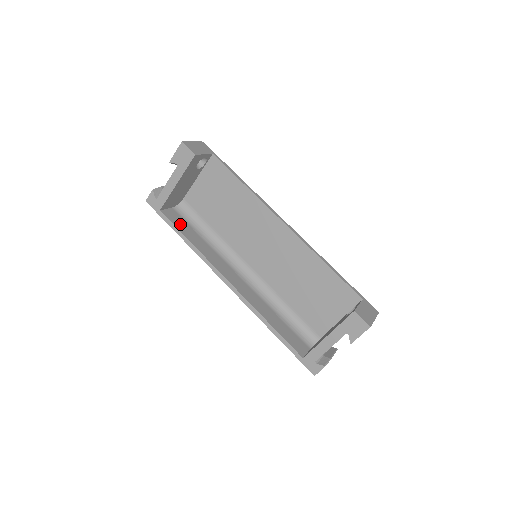
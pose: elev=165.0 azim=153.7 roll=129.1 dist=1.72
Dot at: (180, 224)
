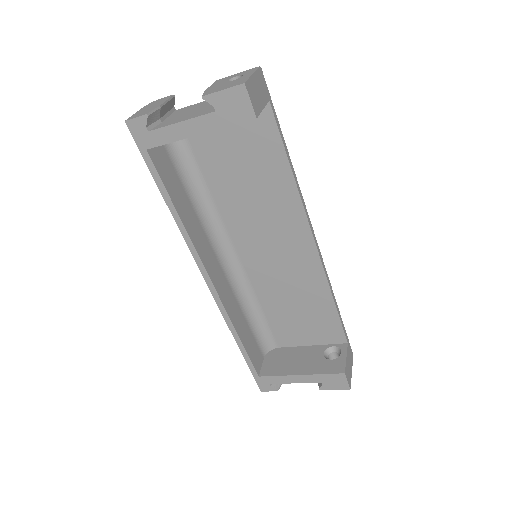
Dot at: (169, 176)
